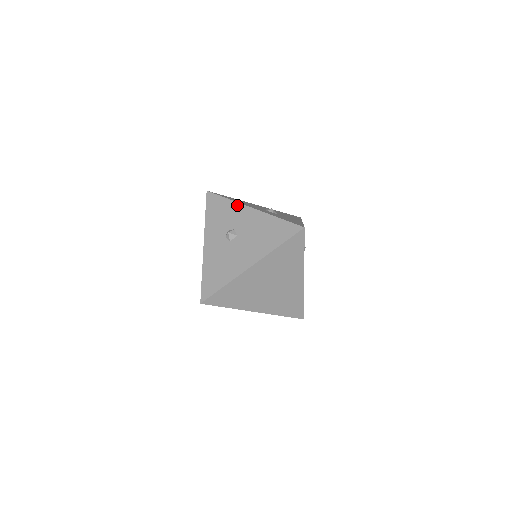
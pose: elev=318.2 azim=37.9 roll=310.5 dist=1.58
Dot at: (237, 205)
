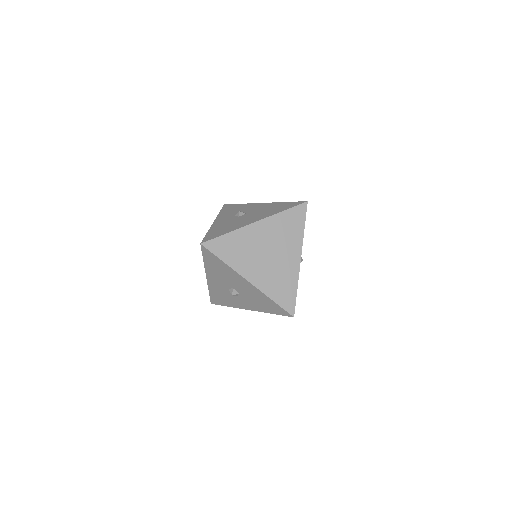
Dot at: (249, 204)
